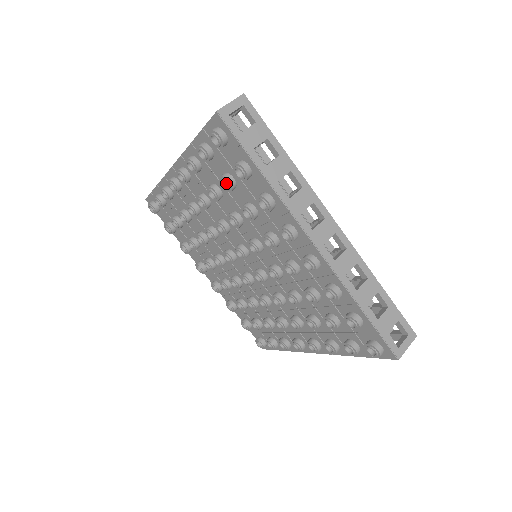
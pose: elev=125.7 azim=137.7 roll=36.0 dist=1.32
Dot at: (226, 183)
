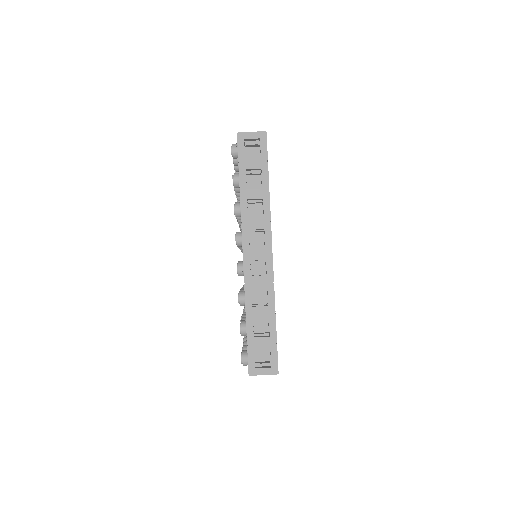
Dot at: occluded
